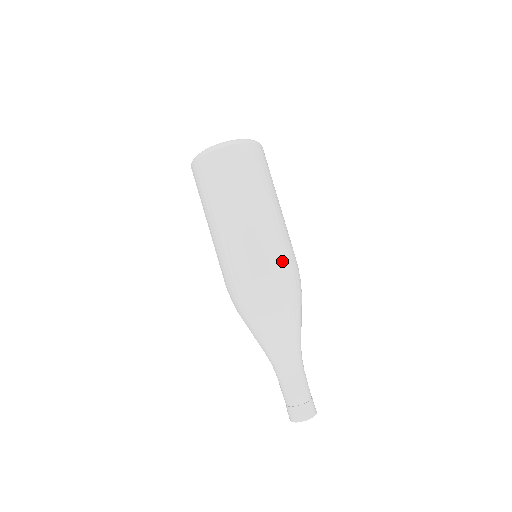
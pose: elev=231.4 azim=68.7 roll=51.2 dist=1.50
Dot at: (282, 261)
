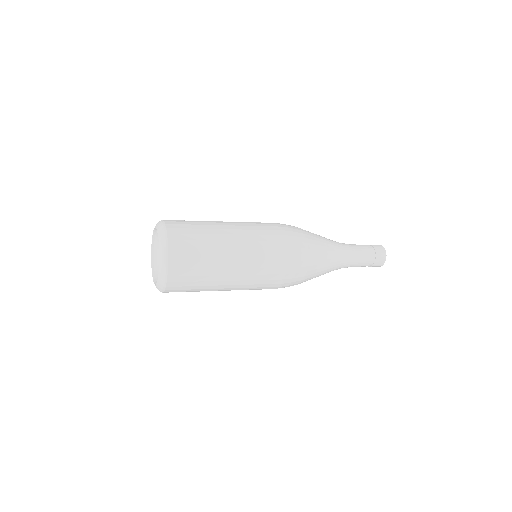
Dot at: (278, 272)
